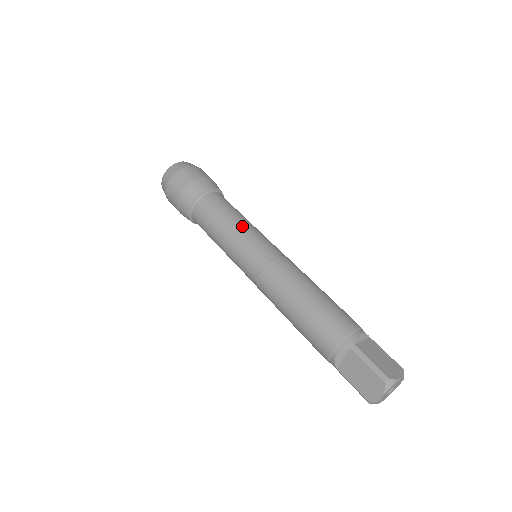
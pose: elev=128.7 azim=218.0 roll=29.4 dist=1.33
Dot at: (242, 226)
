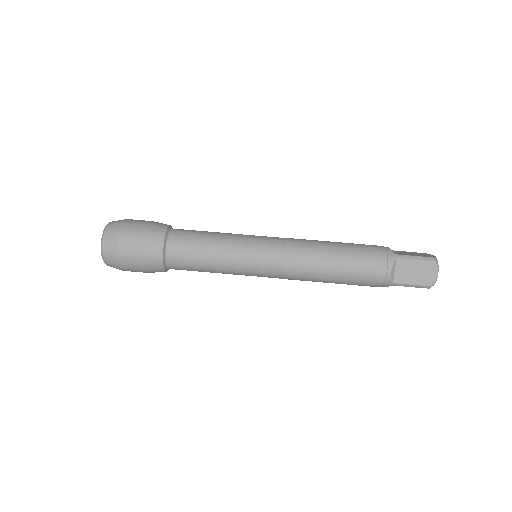
Dot at: (231, 236)
